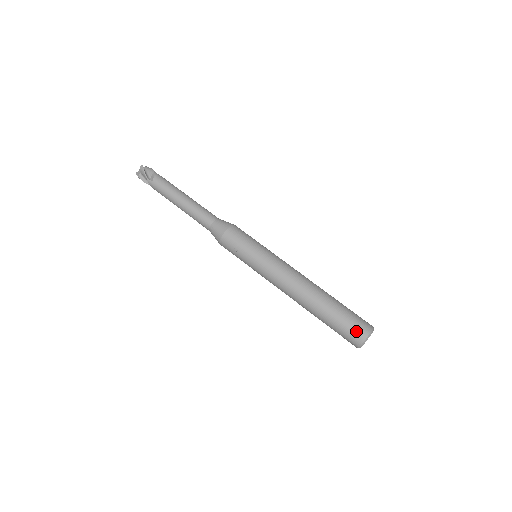
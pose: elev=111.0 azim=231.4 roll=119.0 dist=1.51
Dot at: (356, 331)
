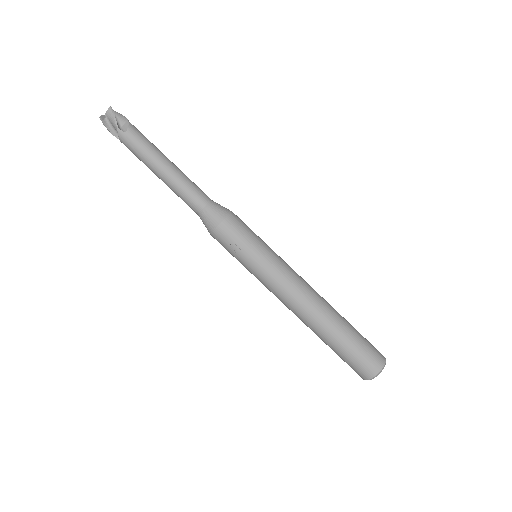
Dot at: (371, 361)
